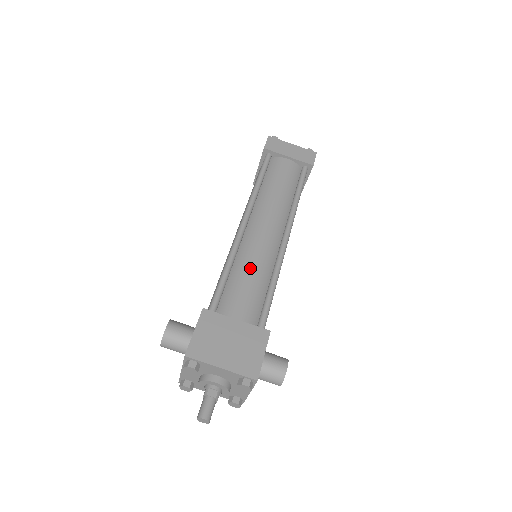
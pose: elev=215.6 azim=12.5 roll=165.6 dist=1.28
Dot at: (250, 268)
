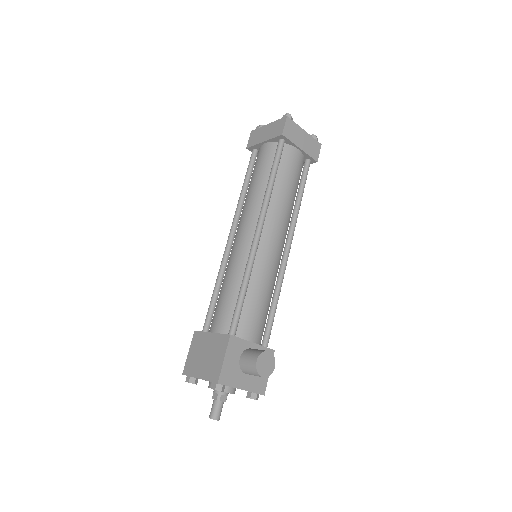
Dot at: (227, 279)
